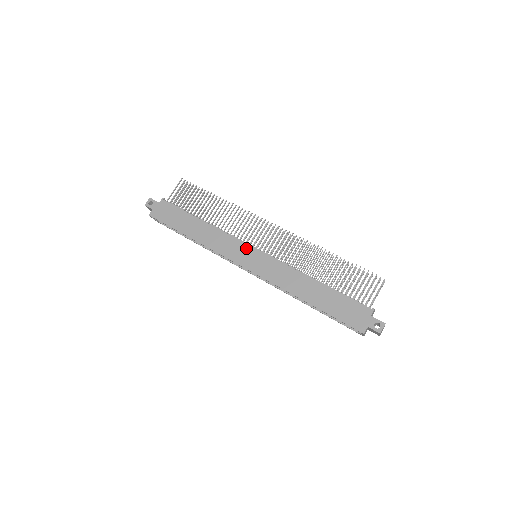
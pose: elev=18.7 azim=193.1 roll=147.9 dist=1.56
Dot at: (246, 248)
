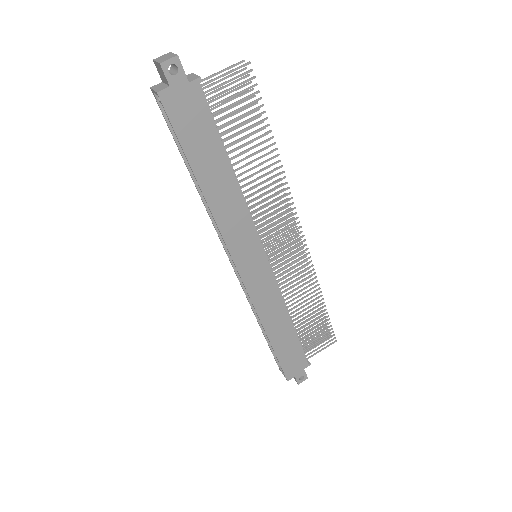
Dot at: (257, 249)
